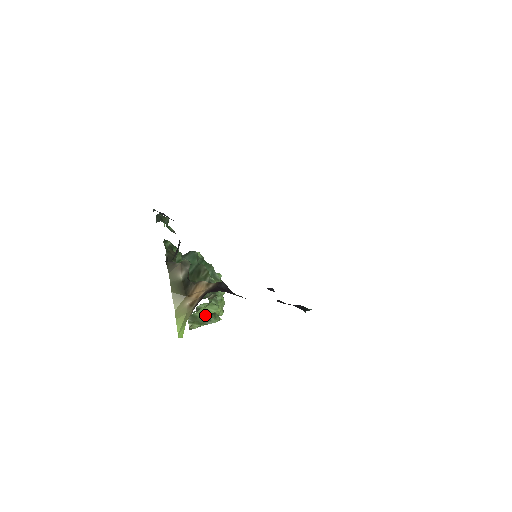
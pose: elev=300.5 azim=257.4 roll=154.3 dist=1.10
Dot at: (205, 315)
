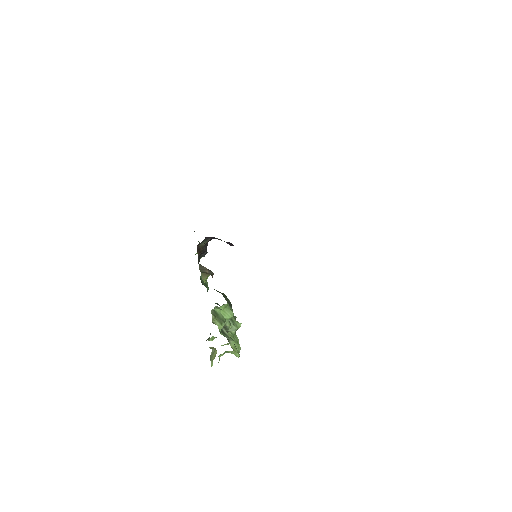
Dot at: (224, 317)
